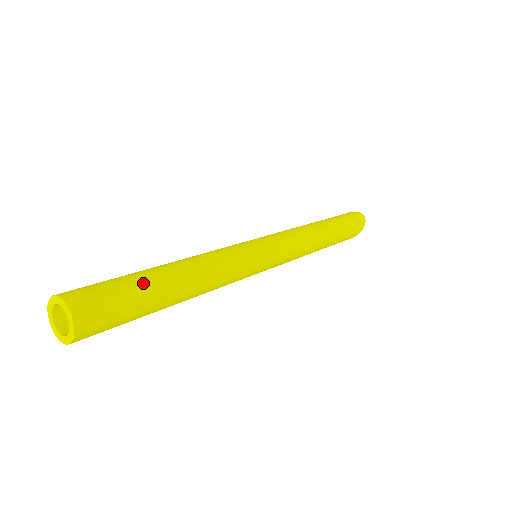
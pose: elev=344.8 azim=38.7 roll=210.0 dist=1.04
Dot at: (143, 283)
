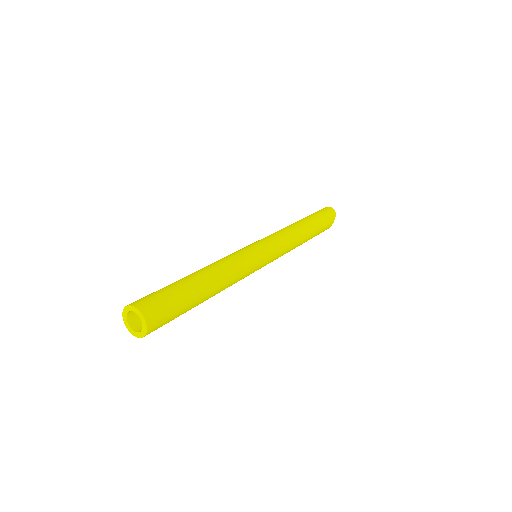
Dot at: (179, 285)
